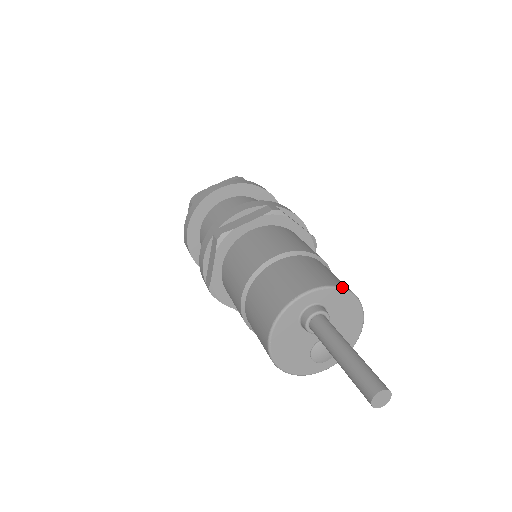
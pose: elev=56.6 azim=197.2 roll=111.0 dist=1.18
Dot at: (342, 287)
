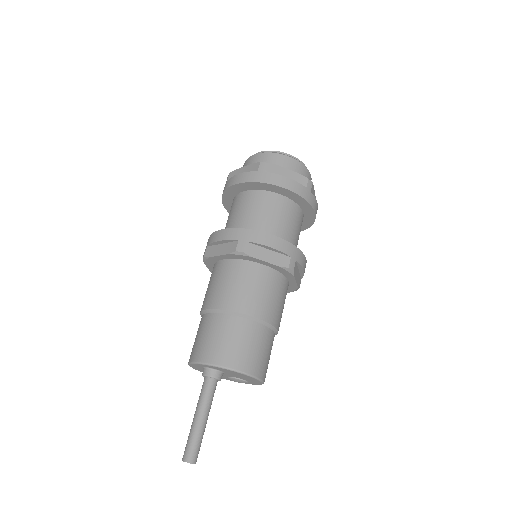
Dot at: (225, 367)
